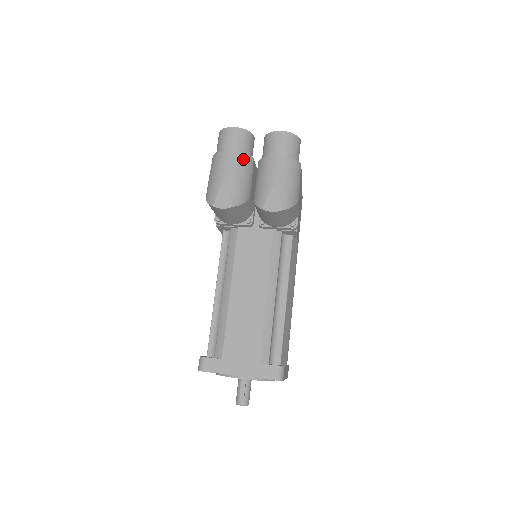
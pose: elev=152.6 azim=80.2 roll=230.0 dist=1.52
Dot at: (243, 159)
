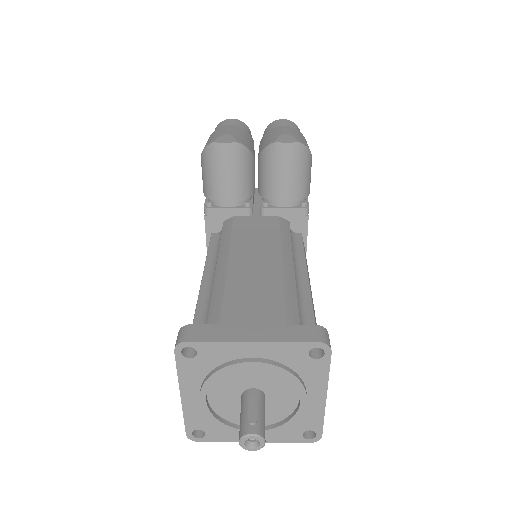
Dot at: (244, 131)
